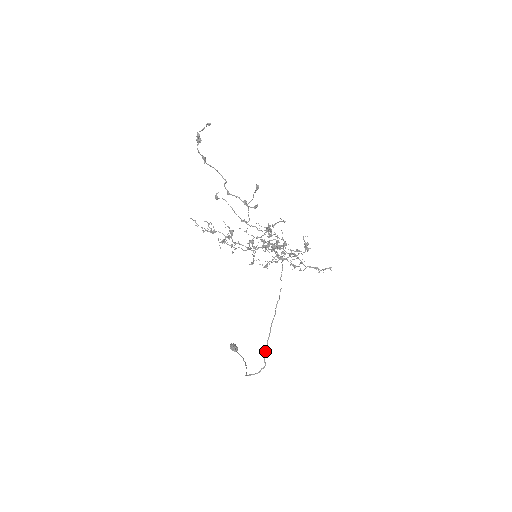
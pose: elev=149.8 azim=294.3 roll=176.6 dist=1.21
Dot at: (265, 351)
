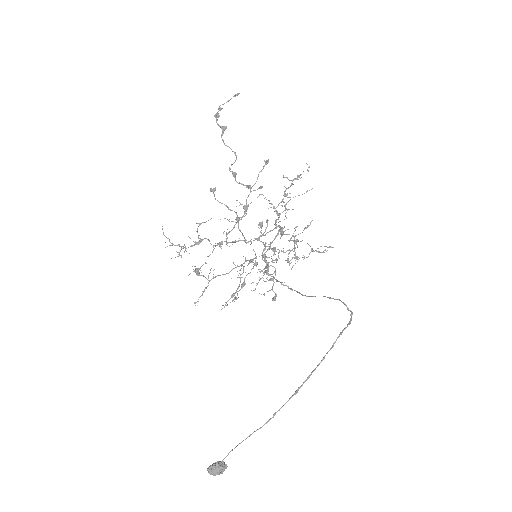
Dot at: (340, 300)
